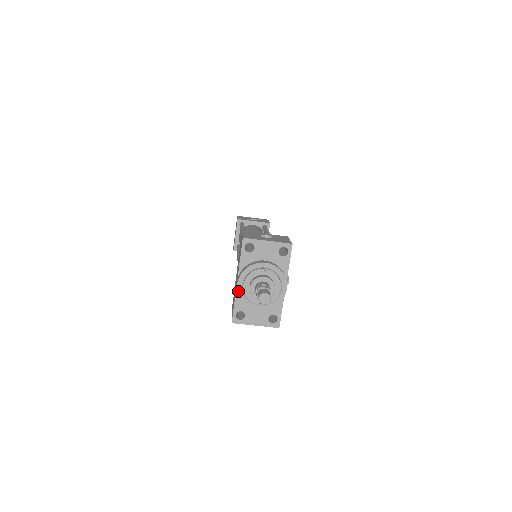
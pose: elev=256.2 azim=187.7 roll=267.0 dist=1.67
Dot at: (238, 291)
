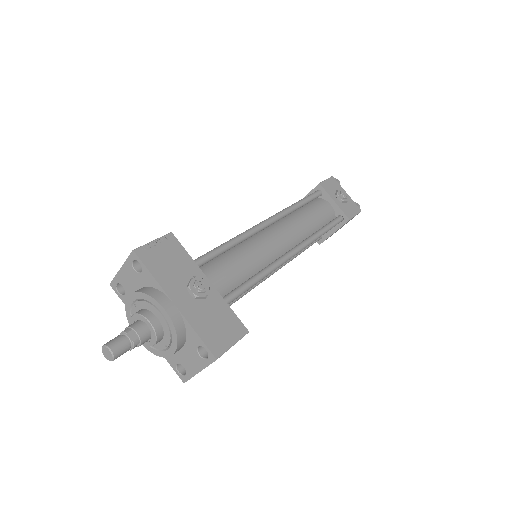
Dot at: (144, 346)
